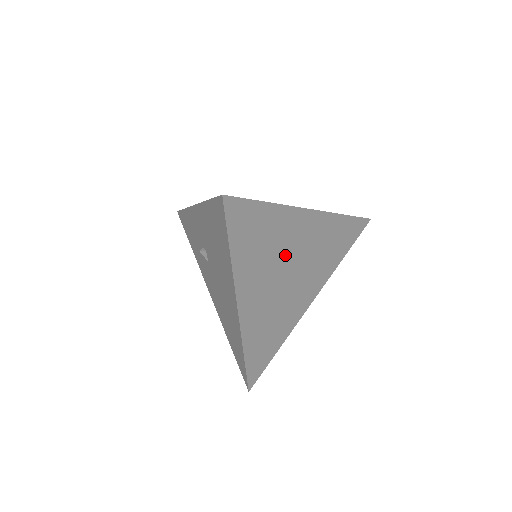
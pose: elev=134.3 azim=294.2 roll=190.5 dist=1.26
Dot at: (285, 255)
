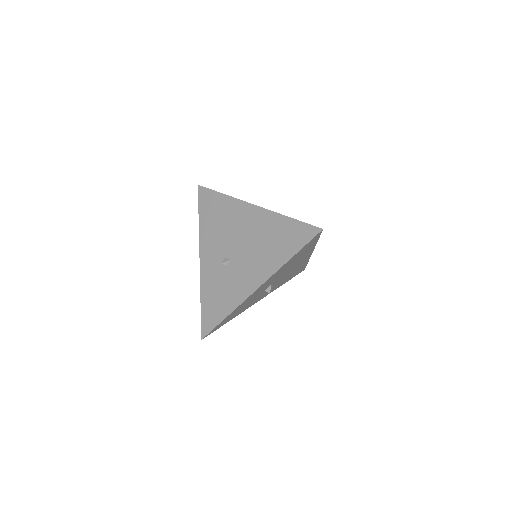
Dot at: occluded
